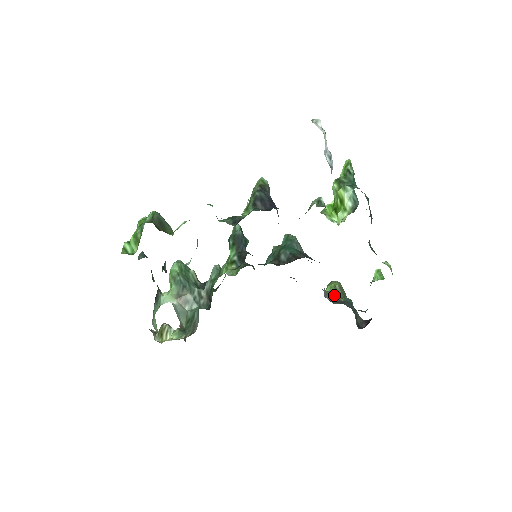
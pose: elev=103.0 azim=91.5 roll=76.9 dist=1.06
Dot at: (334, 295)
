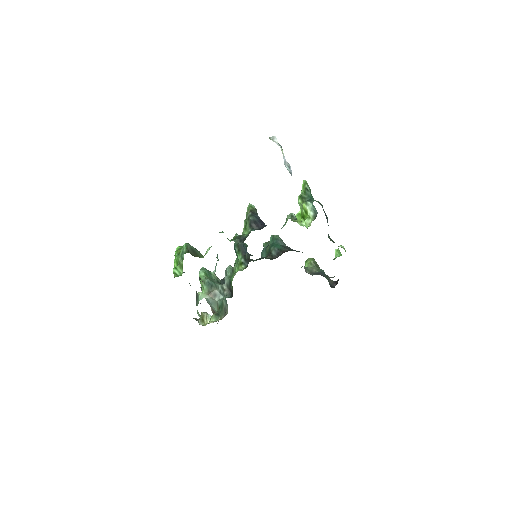
Dot at: (311, 269)
